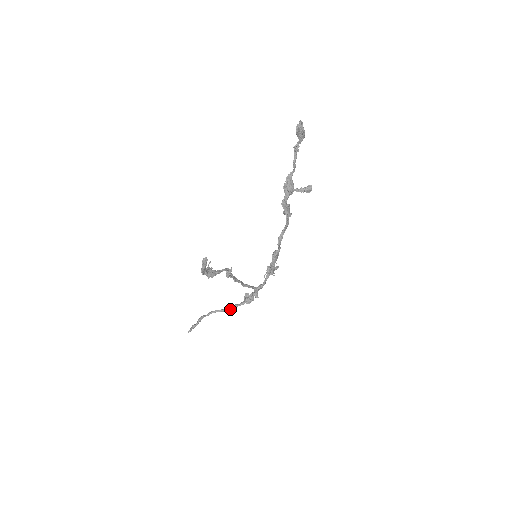
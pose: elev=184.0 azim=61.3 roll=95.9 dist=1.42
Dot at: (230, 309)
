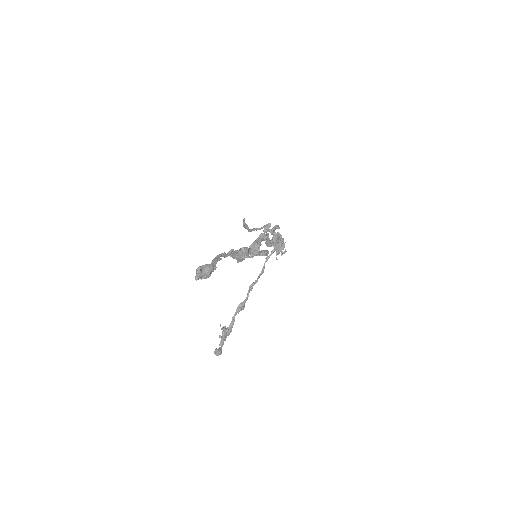
Dot at: (265, 227)
